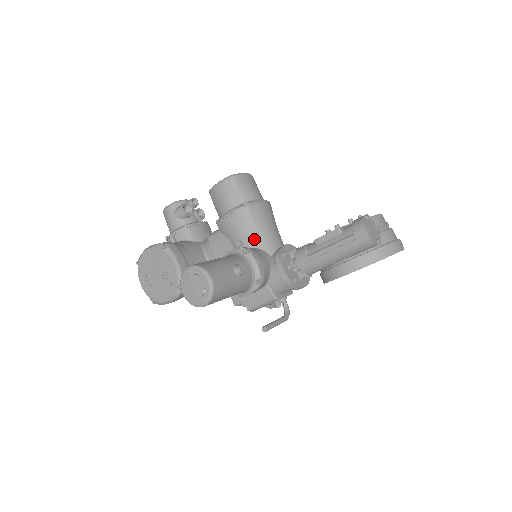
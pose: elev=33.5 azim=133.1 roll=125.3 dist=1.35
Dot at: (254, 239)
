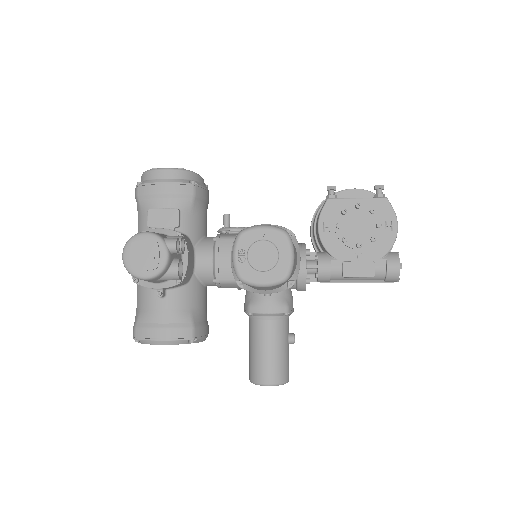
Dot at: occluded
